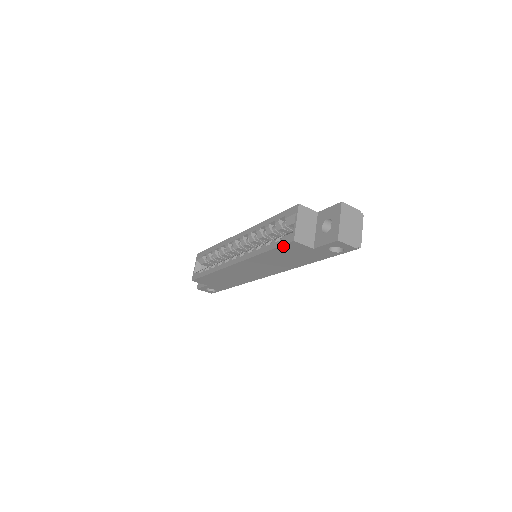
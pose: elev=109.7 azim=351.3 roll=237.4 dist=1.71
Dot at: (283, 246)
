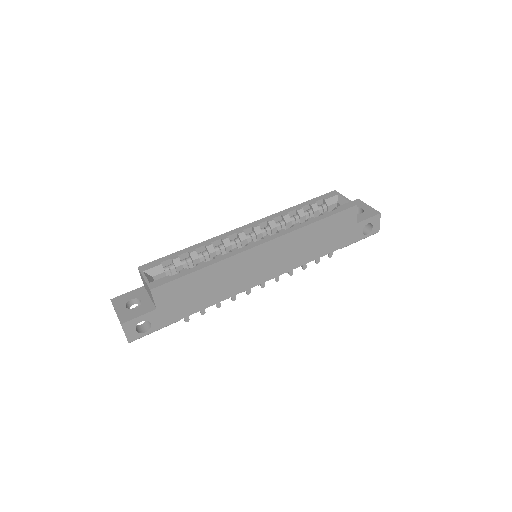
Dot at: (342, 212)
